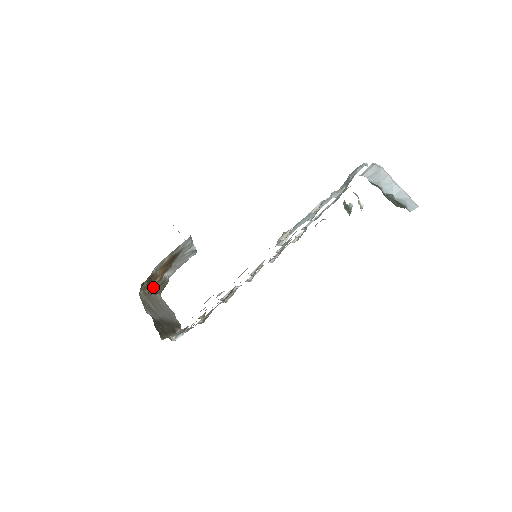
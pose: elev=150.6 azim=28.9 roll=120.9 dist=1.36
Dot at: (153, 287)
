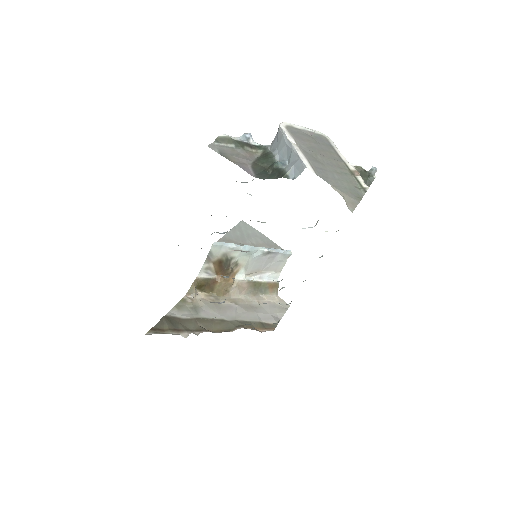
Dot at: (227, 289)
